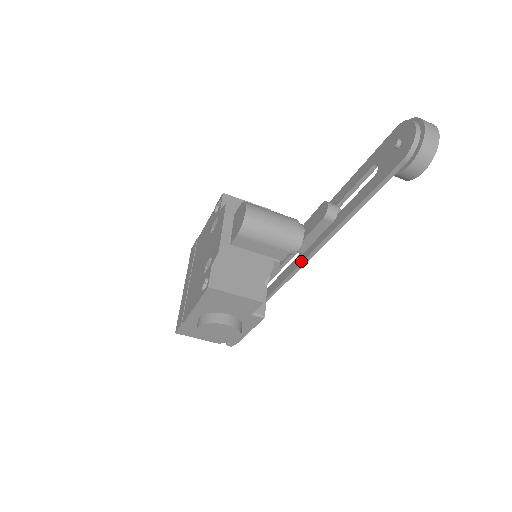
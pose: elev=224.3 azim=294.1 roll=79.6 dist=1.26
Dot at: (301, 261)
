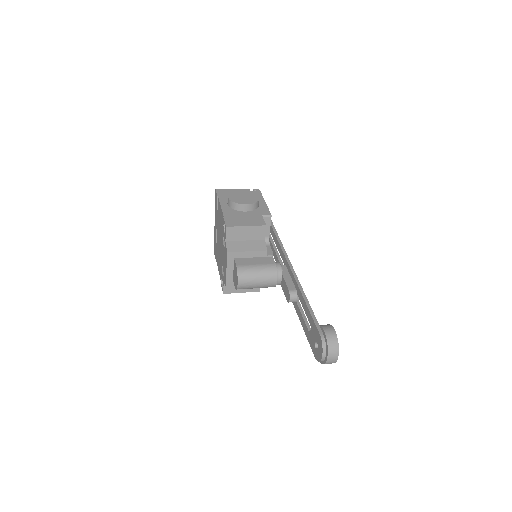
Dot at: occluded
